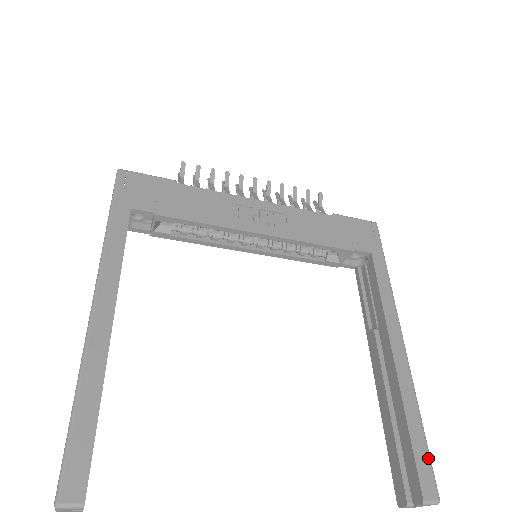
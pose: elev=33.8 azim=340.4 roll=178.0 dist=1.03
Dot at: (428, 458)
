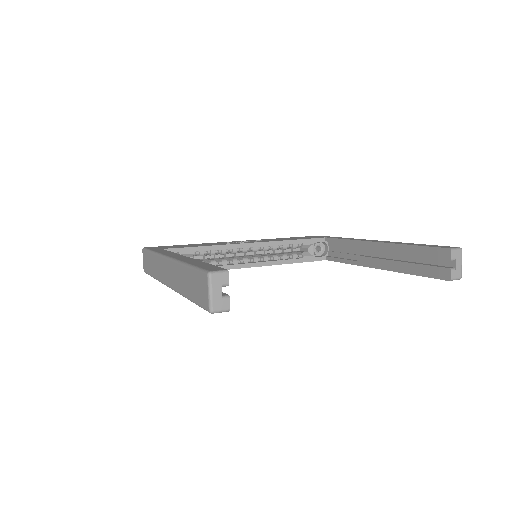
Dot at: (436, 245)
